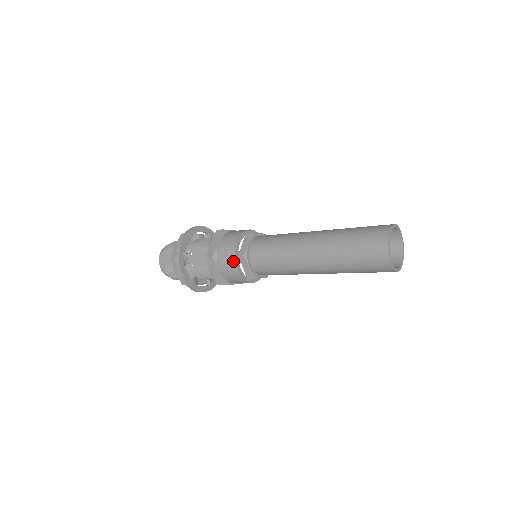
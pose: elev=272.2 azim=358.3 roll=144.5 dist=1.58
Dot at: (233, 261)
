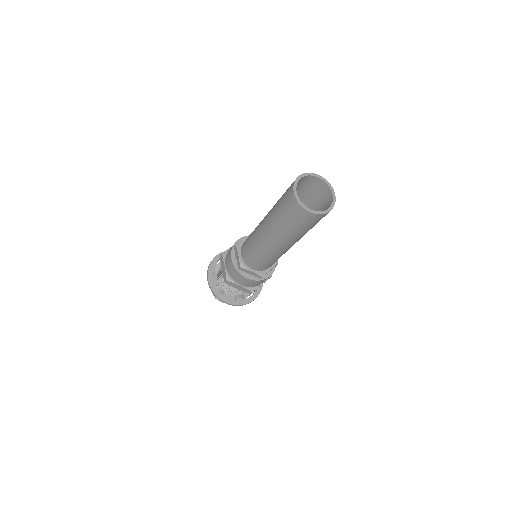
Dot at: (230, 252)
